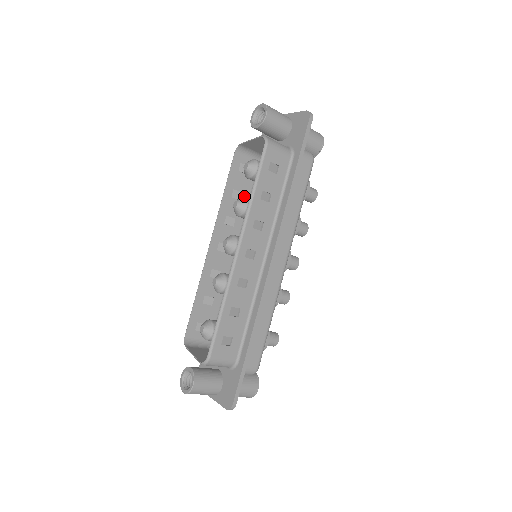
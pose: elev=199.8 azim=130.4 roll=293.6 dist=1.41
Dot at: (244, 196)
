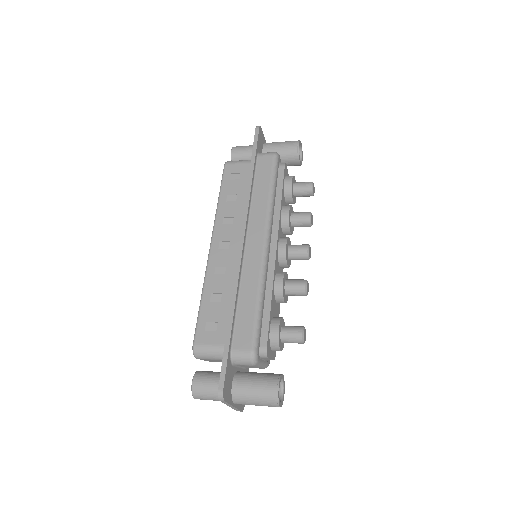
Dot at: occluded
